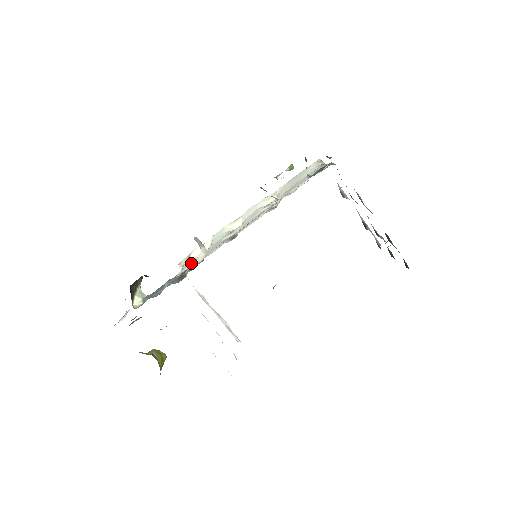
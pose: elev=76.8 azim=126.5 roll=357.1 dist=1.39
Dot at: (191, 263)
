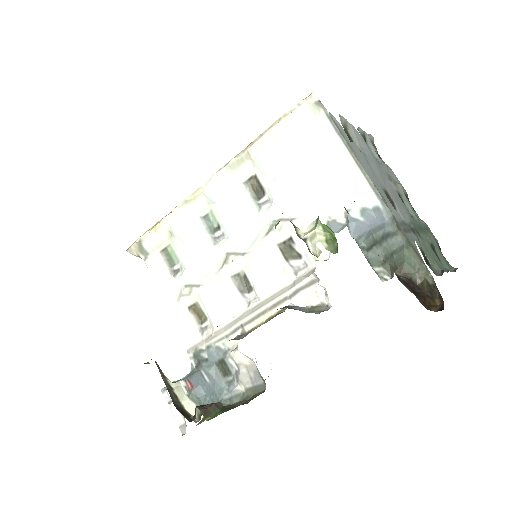
Dot at: (183, 298)
